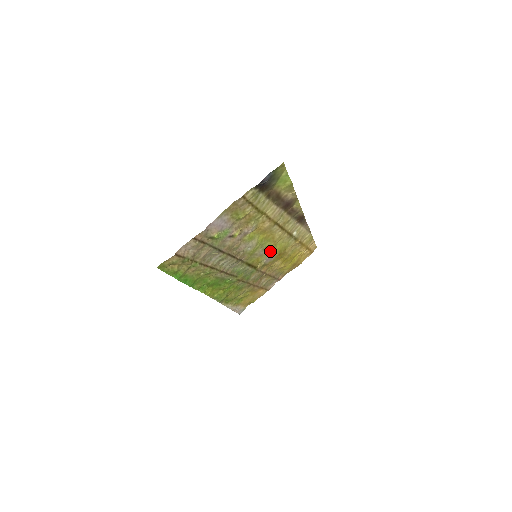
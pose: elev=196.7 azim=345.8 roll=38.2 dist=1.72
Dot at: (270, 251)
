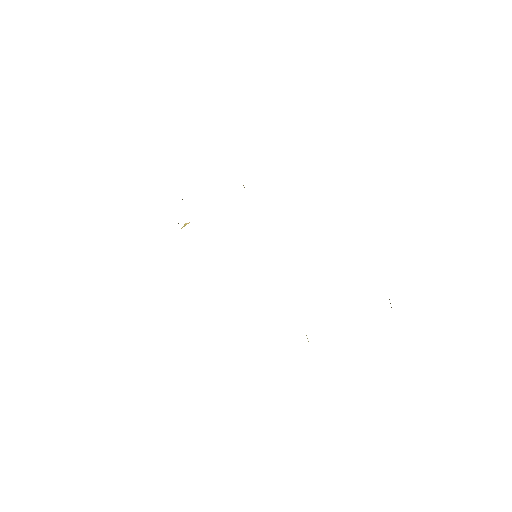
Dot at: occluded
